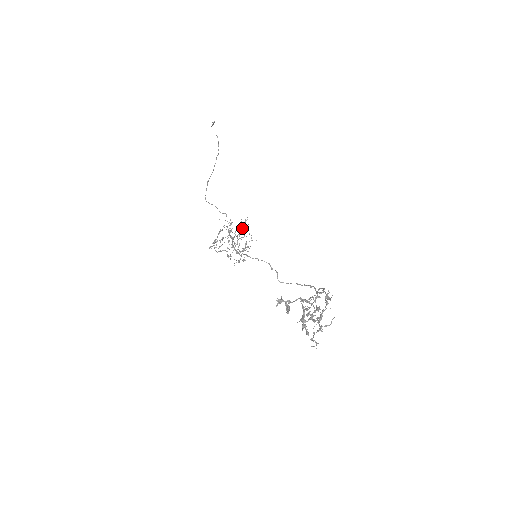
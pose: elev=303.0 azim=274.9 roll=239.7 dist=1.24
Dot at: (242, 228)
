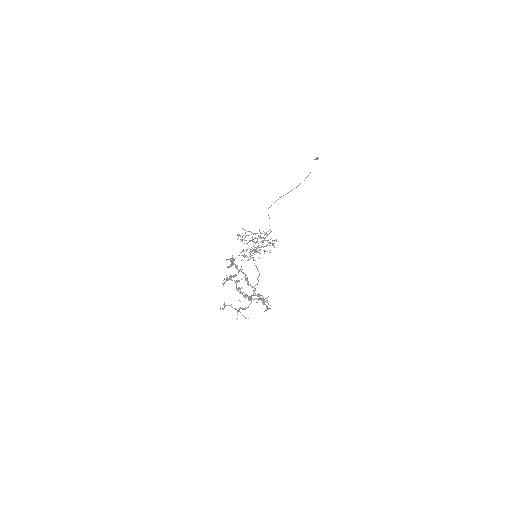
Dot at: occluded
